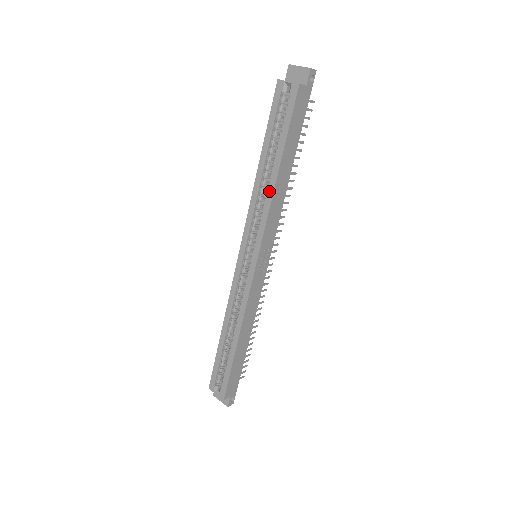
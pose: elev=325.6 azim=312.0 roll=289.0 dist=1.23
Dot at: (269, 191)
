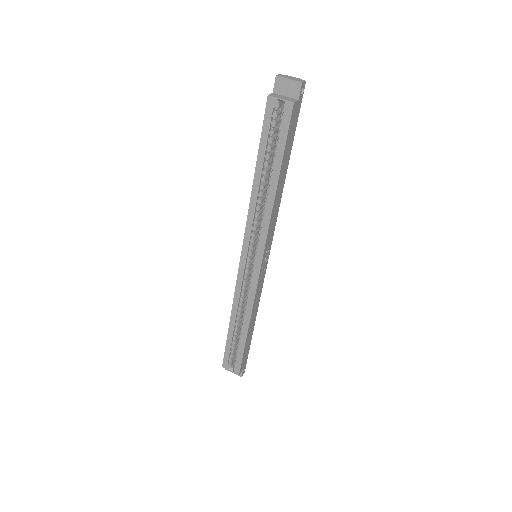
Dot at: (268, 204)
